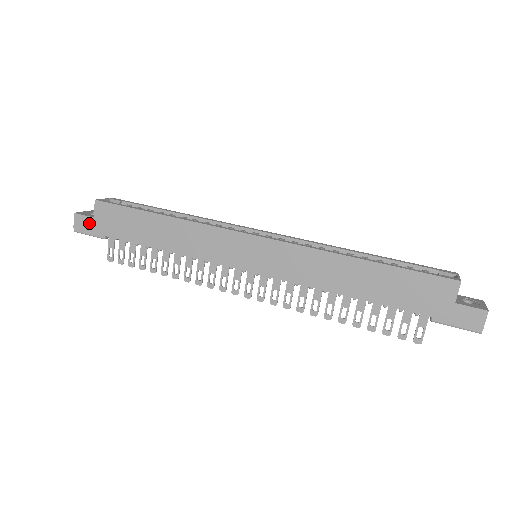
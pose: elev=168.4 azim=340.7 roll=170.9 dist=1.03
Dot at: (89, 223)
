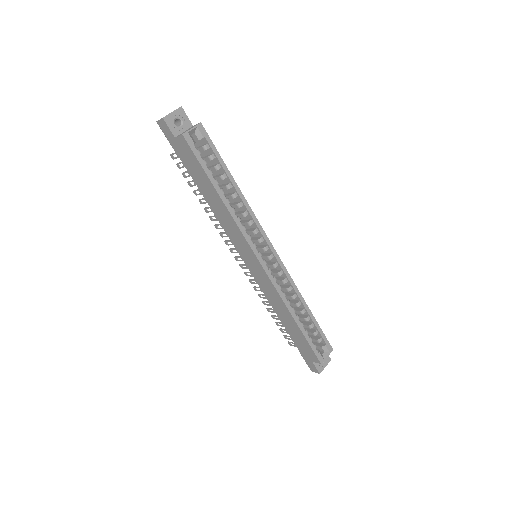
Dot at: (170, 135)
